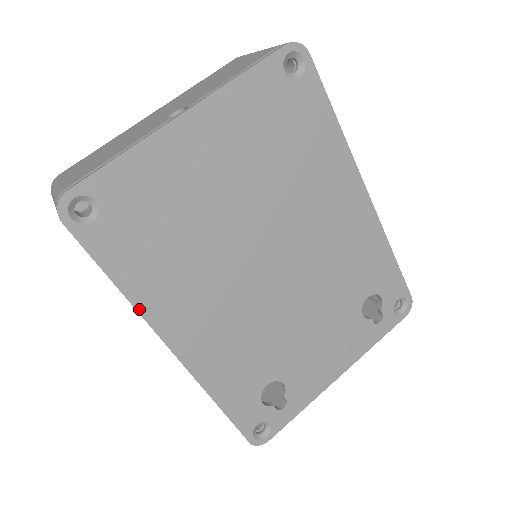
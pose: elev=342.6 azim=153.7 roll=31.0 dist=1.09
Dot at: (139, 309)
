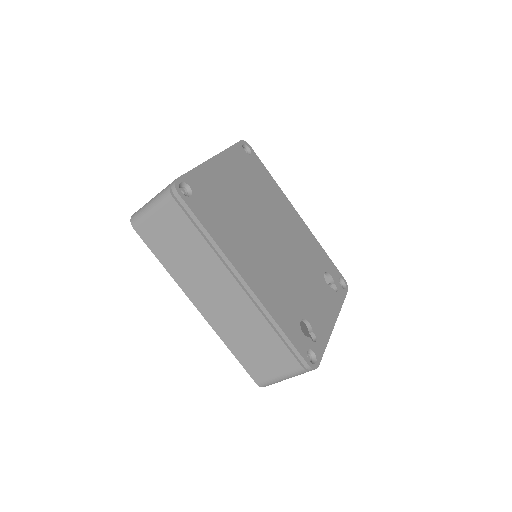
Dot at: (223, 250)
